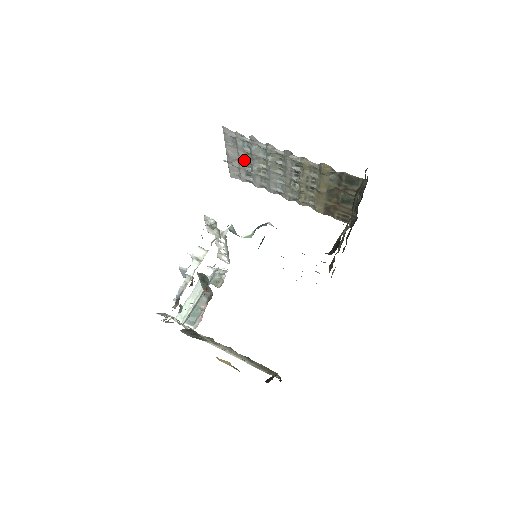
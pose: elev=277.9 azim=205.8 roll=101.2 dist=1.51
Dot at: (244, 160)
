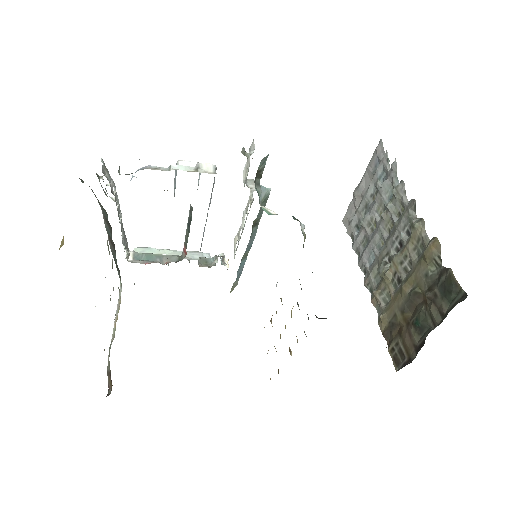
Dot at: (368, 200)
